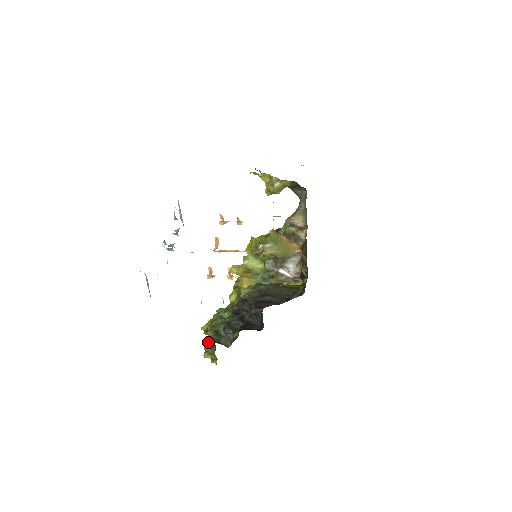
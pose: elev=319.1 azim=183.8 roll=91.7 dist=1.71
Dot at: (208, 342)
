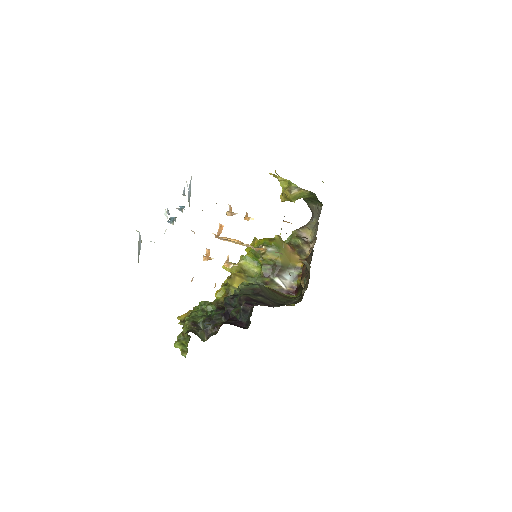
Dot at: (183, 331)
